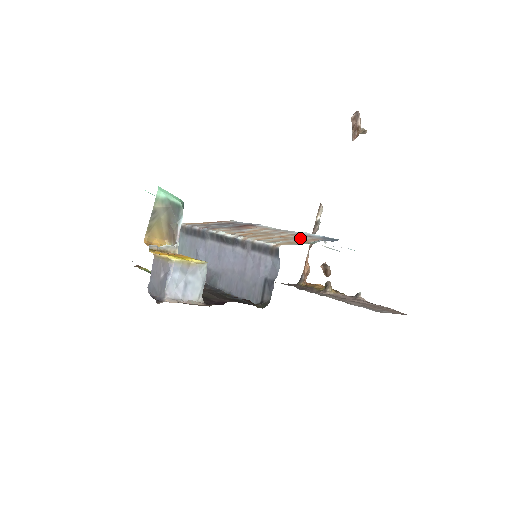
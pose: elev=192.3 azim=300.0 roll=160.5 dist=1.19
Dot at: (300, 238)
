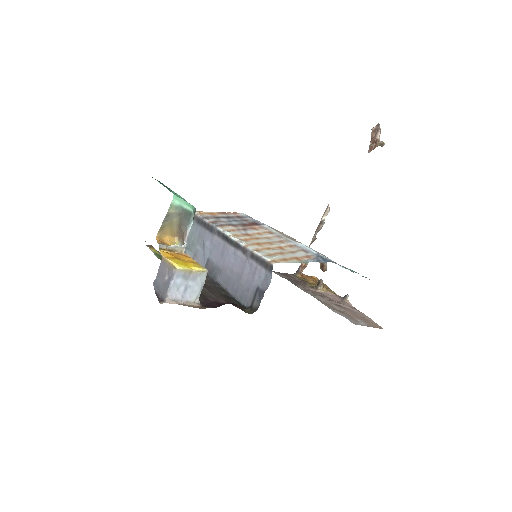
Dot at: (296, 253)
